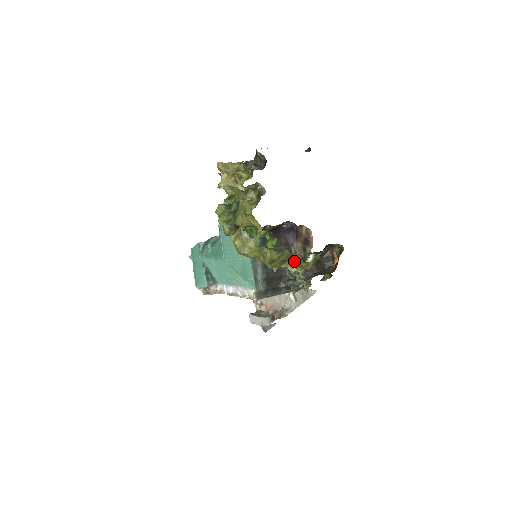
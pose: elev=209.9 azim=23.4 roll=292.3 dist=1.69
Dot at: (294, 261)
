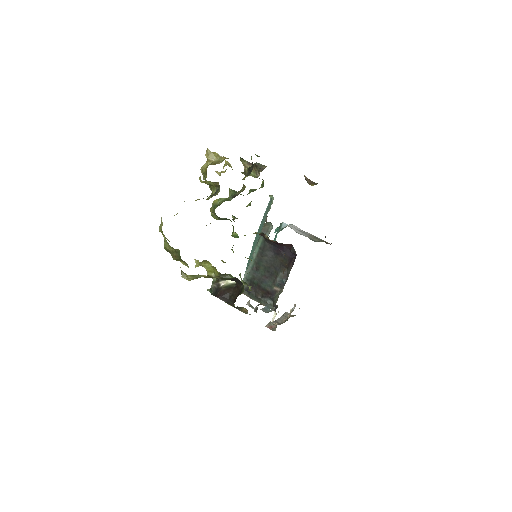
Dot at: occluded
